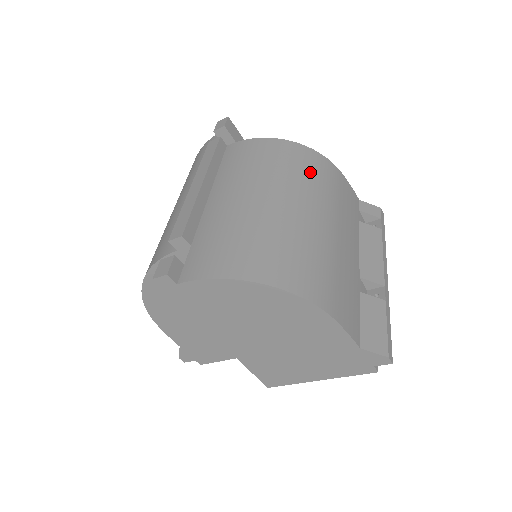
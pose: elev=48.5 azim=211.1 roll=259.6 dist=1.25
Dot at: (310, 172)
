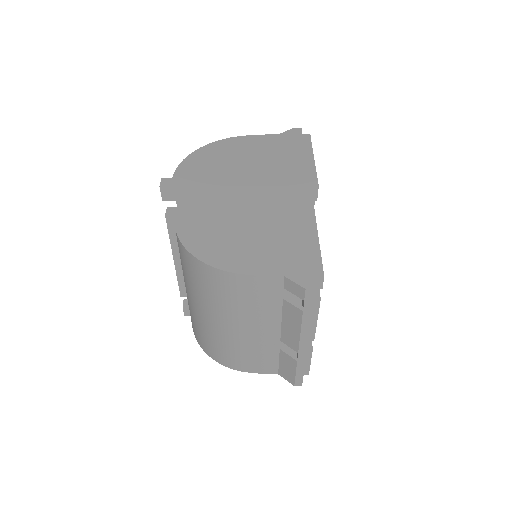
Dot at: (209, 289)
